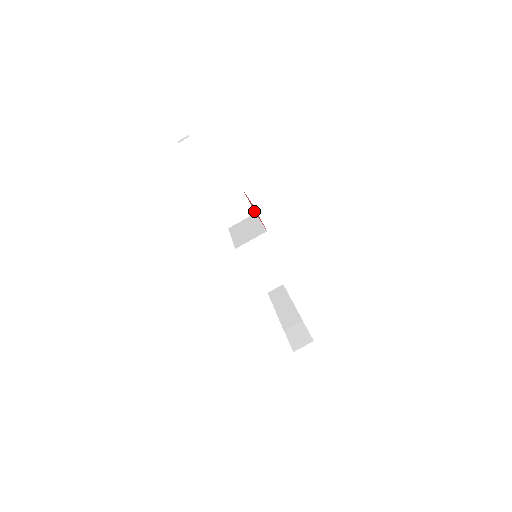
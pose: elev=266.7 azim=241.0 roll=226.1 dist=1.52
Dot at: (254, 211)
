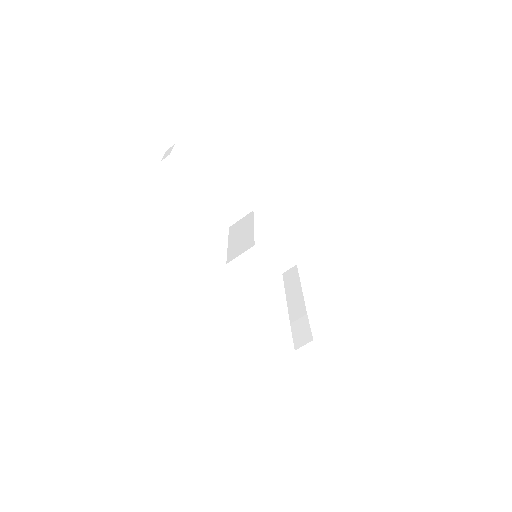
Dot at: occluded
